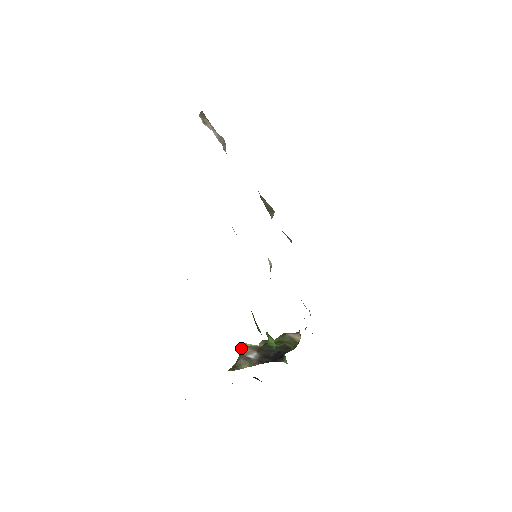
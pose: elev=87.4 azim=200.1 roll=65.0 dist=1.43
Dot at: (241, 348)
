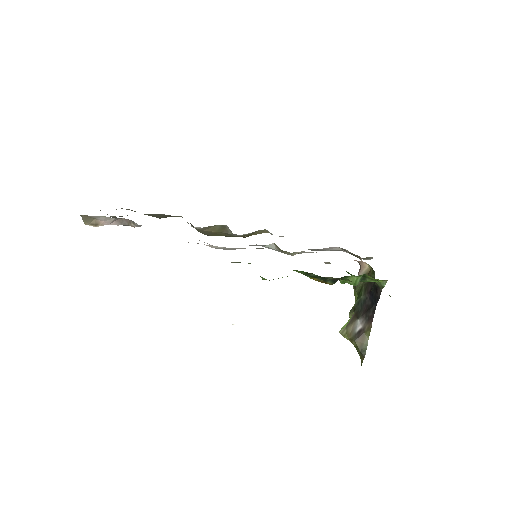
Dot at: (344, 335)
